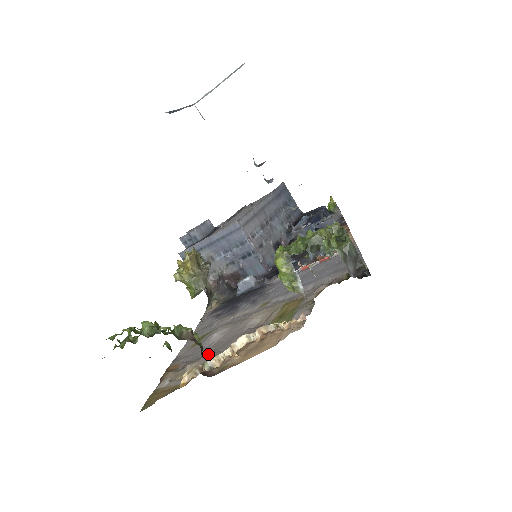
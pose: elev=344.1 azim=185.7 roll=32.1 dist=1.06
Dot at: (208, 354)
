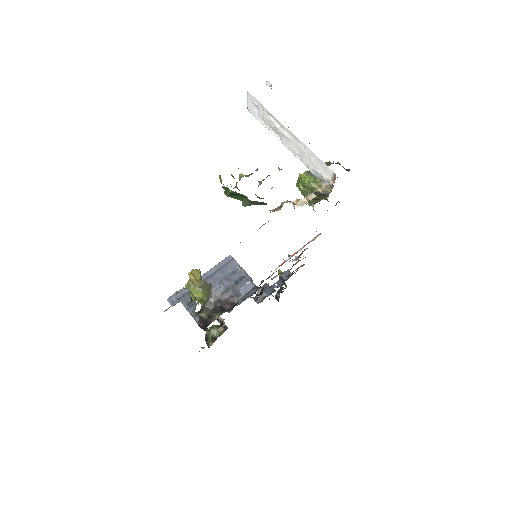
Dot at: occluded
